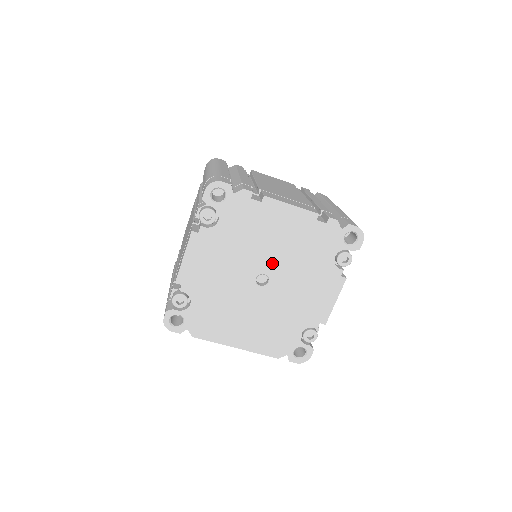
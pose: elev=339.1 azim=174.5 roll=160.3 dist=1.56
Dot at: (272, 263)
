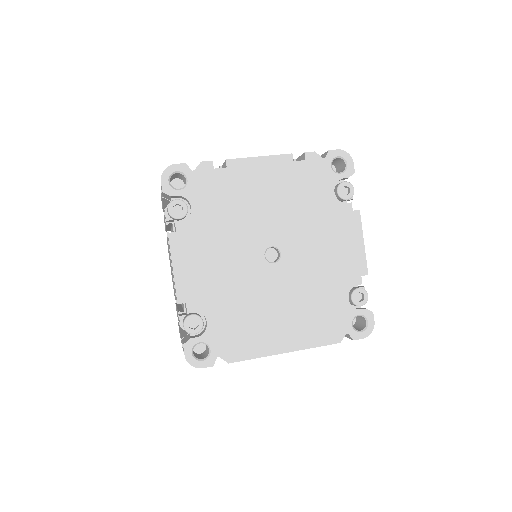
Dot at: (272, 230)
